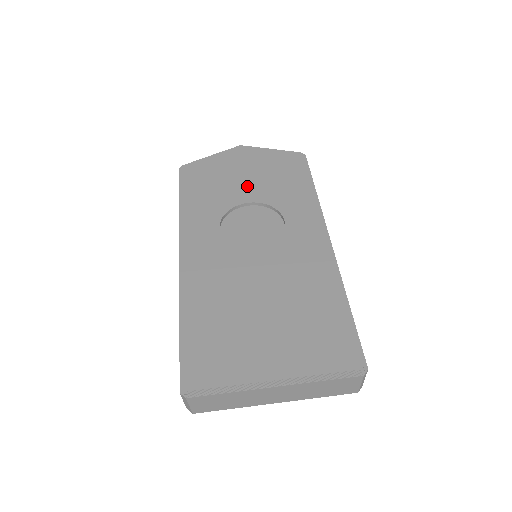
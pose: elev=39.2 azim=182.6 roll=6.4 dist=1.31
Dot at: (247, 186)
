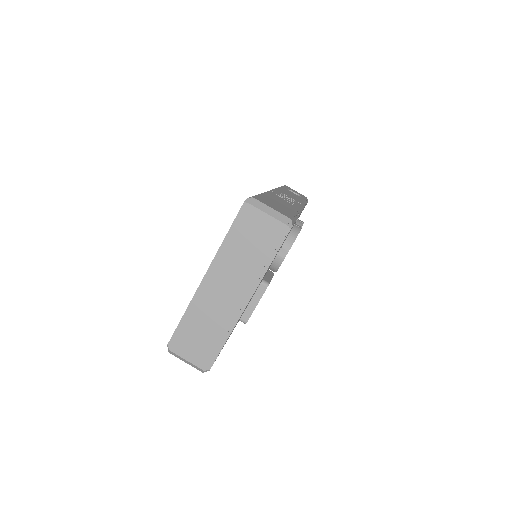
Dot at: occluded
